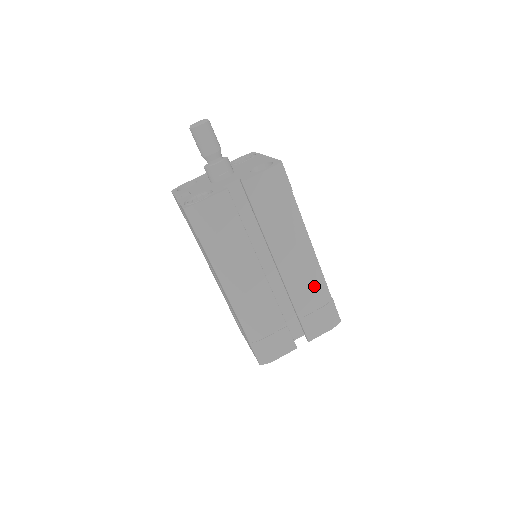
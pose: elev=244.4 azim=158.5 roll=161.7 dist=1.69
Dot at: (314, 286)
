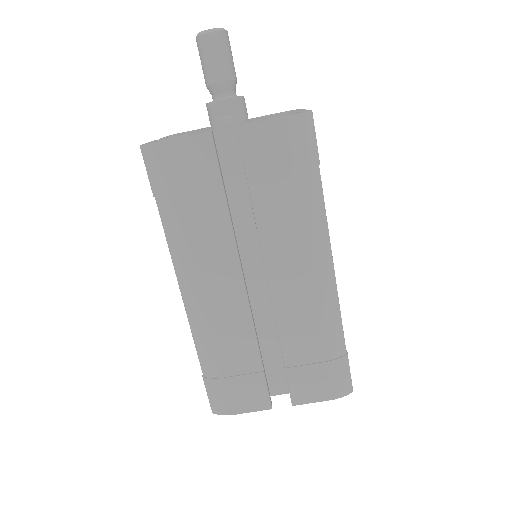
Dot at: (320, 325)
